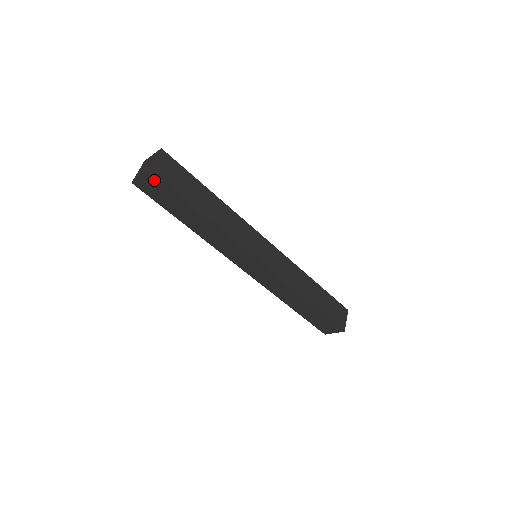
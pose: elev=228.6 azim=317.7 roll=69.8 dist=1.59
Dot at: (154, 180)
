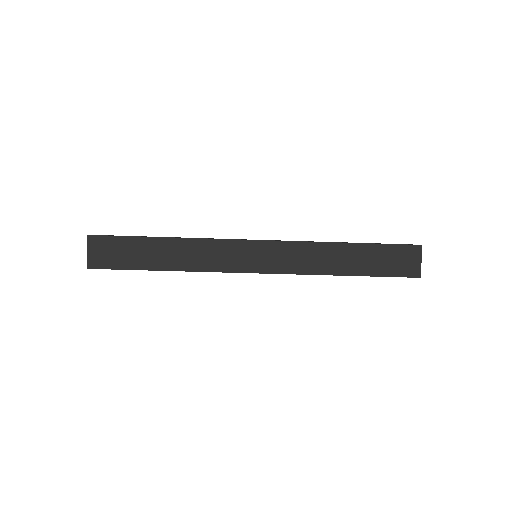
Dot at: (100, 268)
